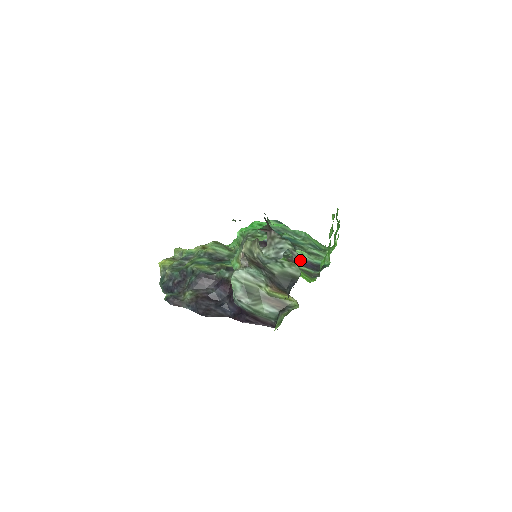
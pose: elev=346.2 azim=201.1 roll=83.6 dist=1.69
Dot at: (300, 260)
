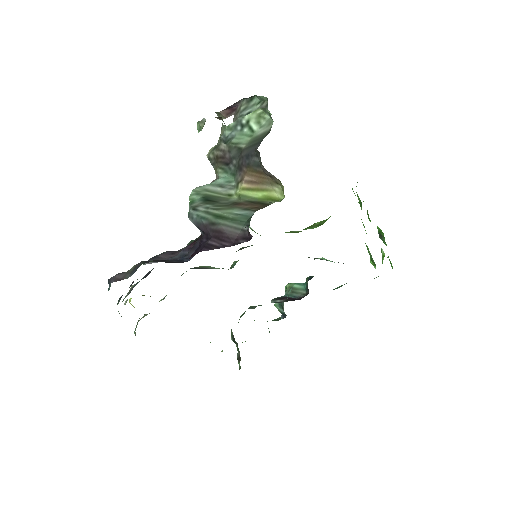
Dot at: occluded
